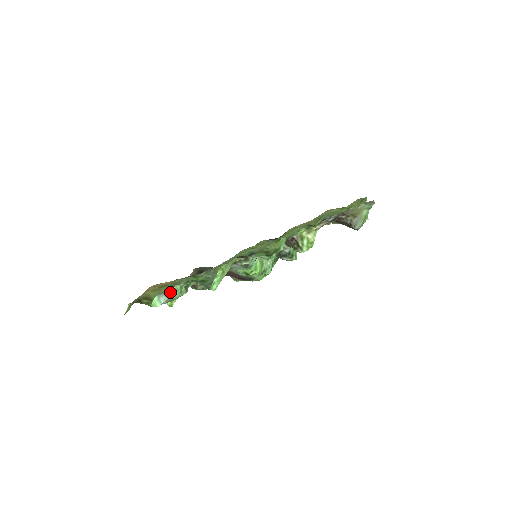
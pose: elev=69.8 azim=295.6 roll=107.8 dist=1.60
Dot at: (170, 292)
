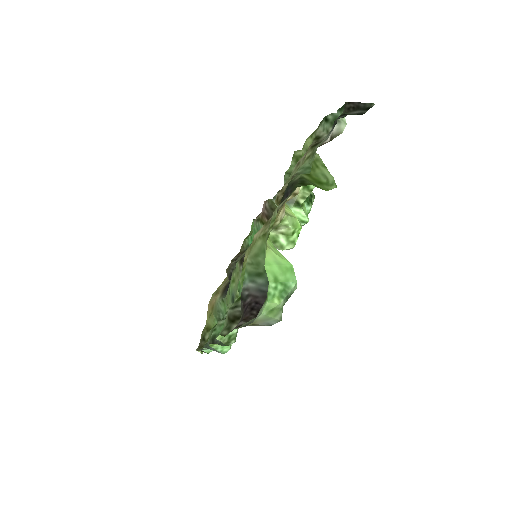
Dot at: (206, 349)
